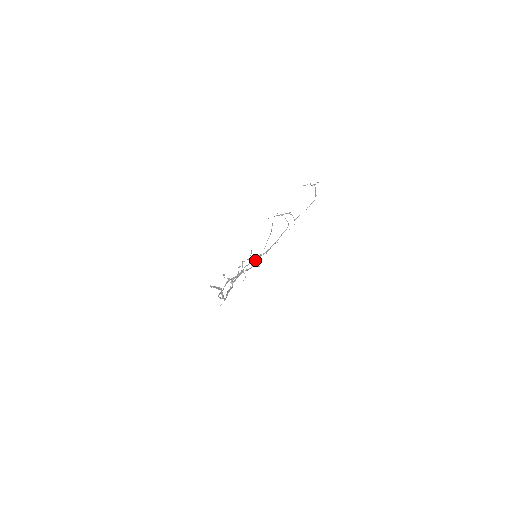
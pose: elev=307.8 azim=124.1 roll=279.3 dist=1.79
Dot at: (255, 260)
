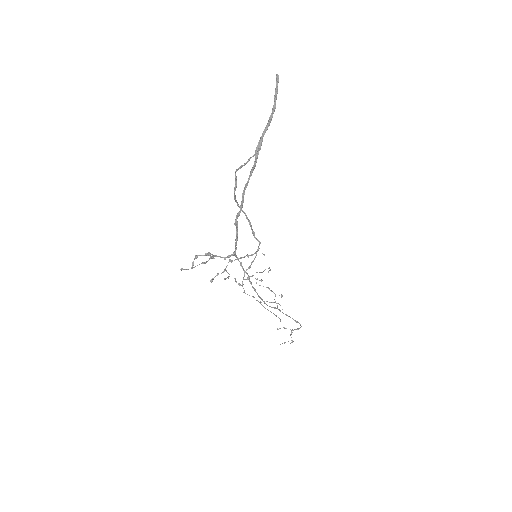
Dot at: (246, 273)
